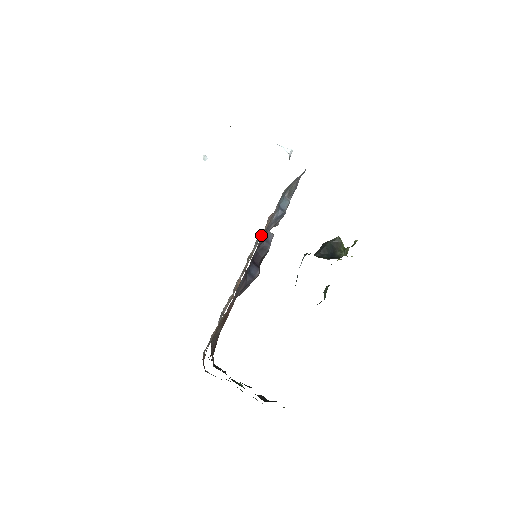
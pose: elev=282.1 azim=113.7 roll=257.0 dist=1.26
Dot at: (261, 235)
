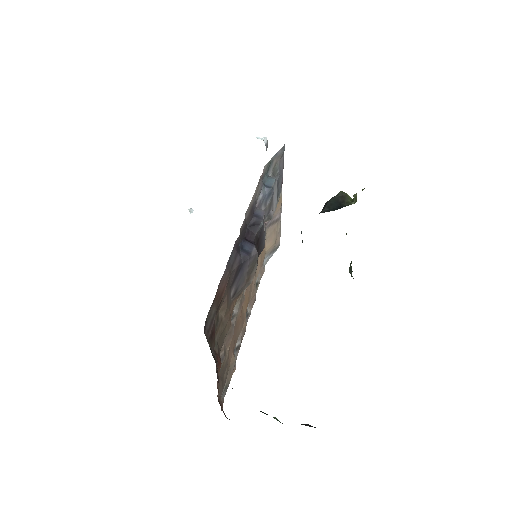
Dot at: occluded
